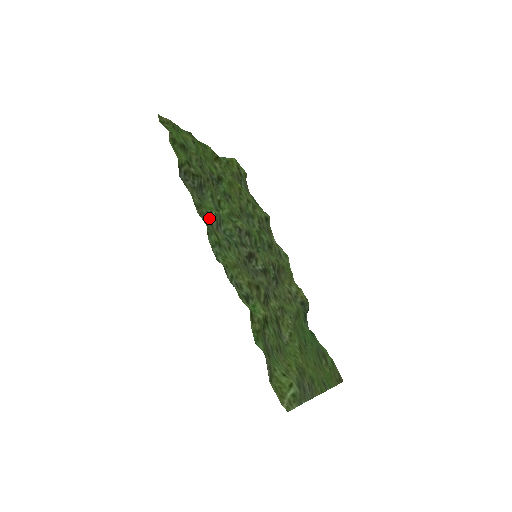
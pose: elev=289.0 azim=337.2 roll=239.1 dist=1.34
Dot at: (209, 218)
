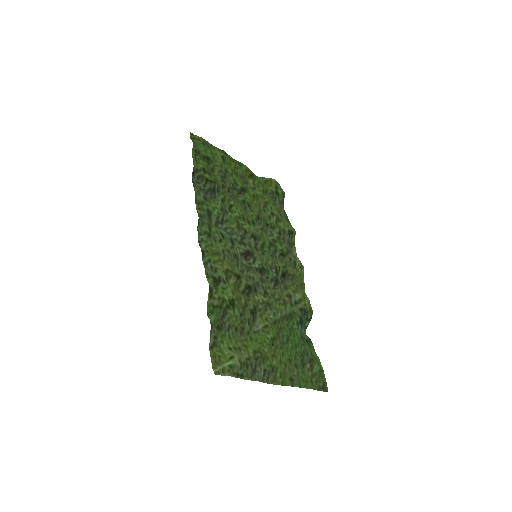
Dot at: (209, 214)
